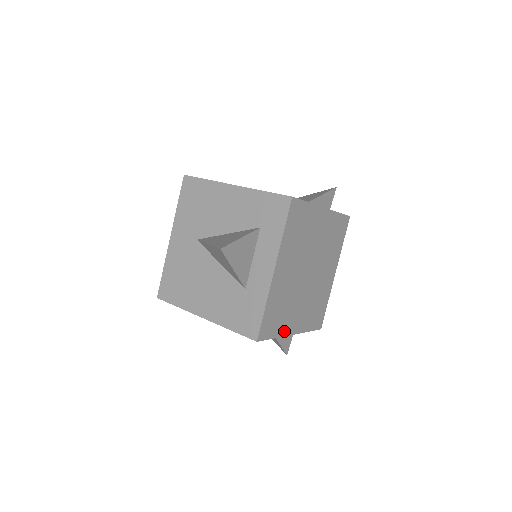
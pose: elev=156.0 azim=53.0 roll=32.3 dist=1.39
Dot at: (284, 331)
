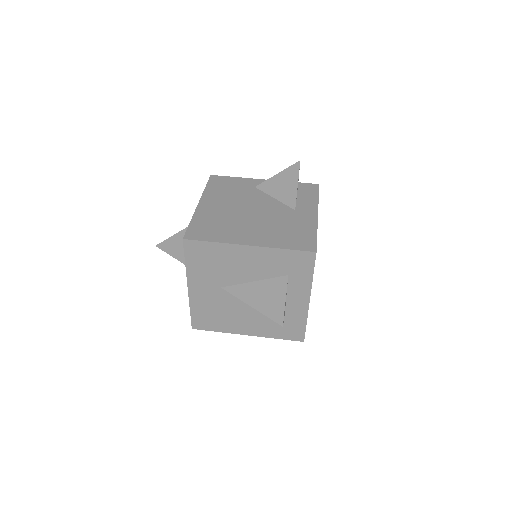
Dot at: occluded
